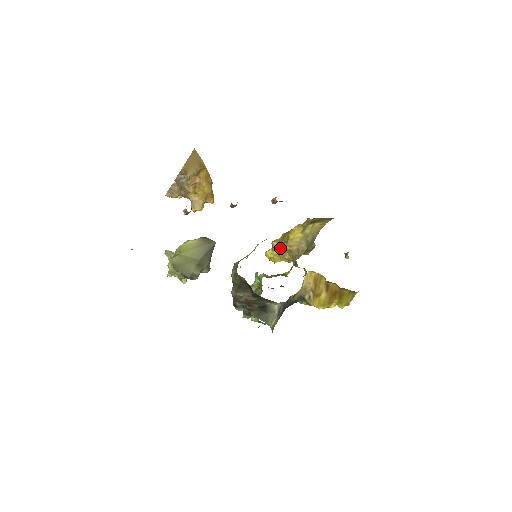
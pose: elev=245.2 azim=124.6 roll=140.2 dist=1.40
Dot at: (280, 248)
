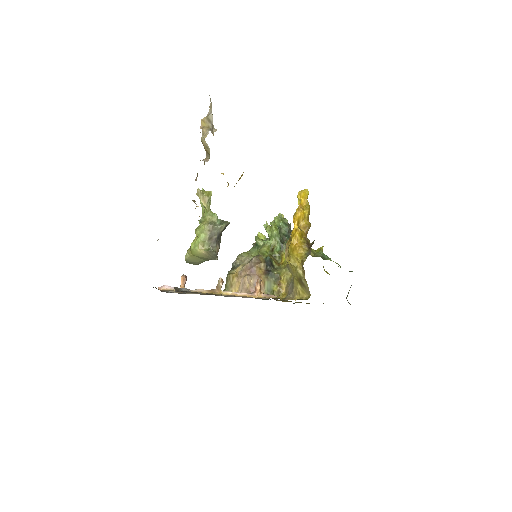
Dot at: (286, 245)
